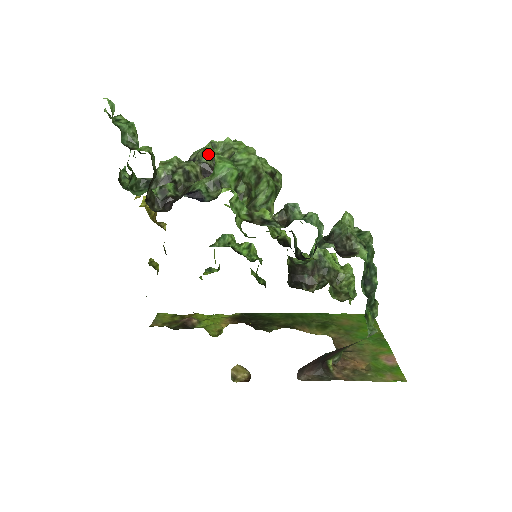
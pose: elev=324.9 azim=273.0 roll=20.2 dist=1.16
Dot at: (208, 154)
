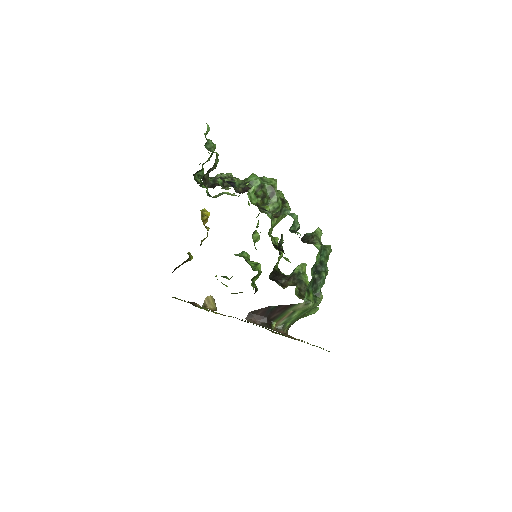
Dot at: occluded
